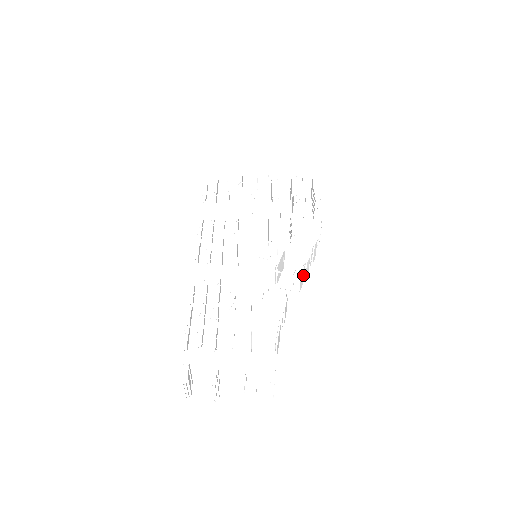
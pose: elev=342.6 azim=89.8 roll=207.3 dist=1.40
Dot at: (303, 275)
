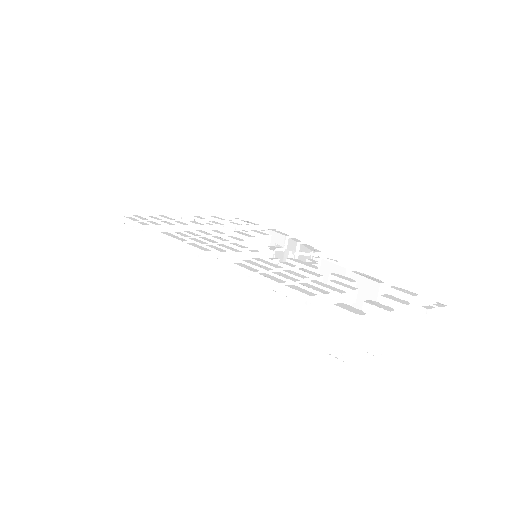
Dot at: occluded
